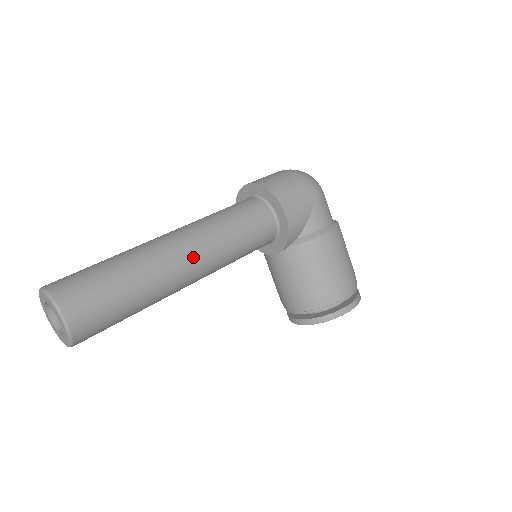
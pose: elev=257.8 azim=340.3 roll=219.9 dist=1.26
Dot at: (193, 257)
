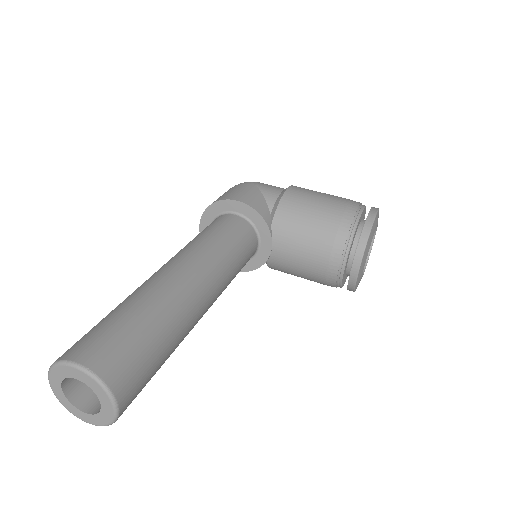
Dot at: (181, 266)
